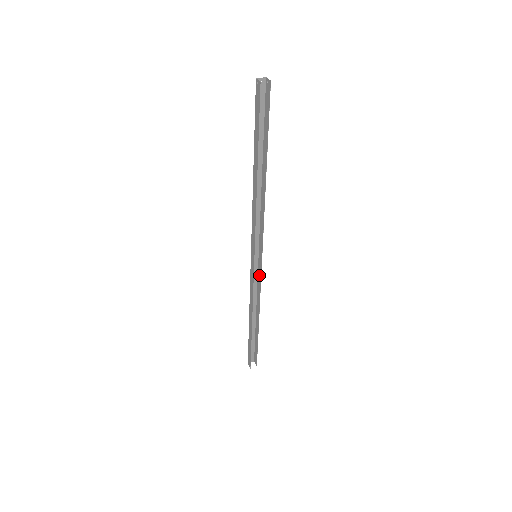
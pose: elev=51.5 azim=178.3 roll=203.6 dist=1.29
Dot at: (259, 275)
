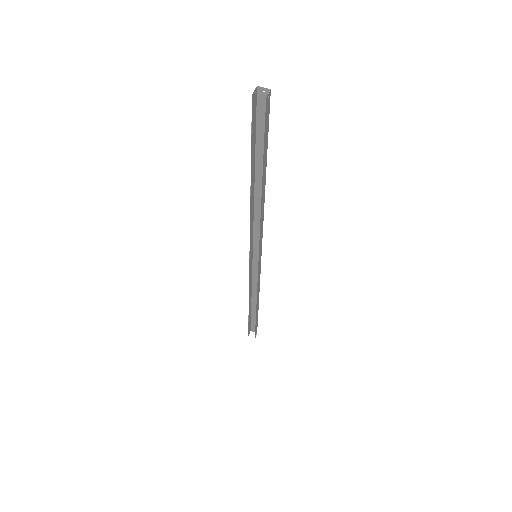
Dot at: (259, 273)
